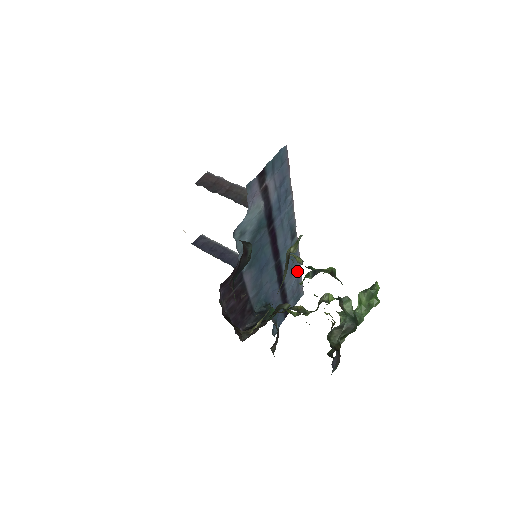
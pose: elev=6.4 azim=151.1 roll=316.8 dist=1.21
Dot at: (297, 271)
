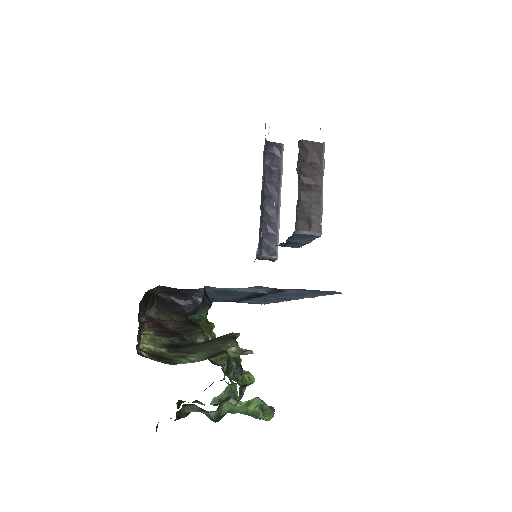
Dot at: occluded
